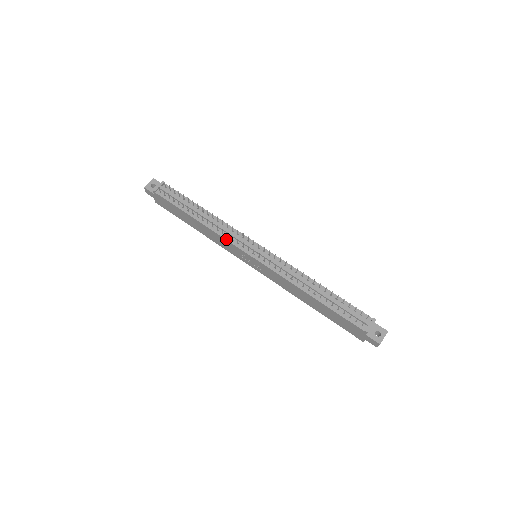
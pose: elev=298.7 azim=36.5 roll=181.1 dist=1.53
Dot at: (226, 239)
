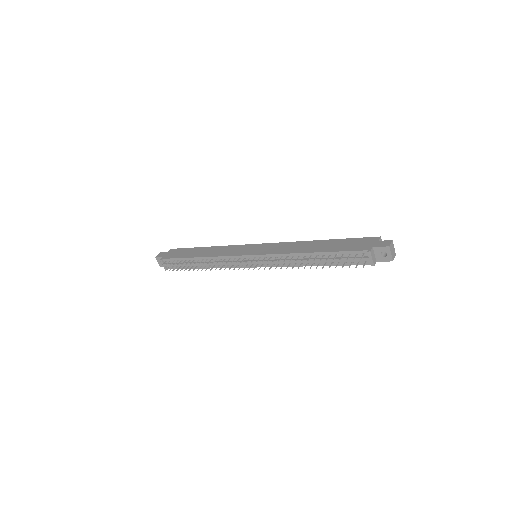
Dot at: occluded
